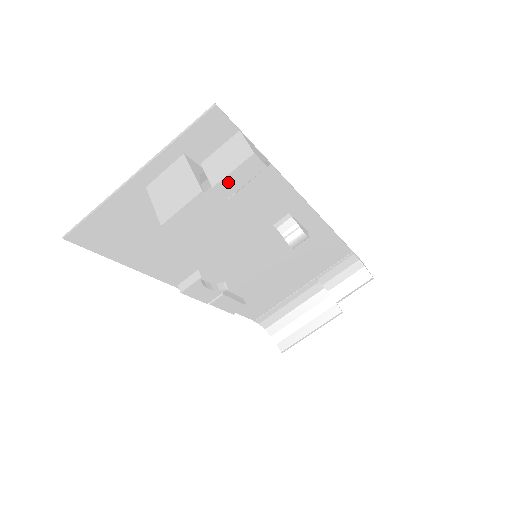
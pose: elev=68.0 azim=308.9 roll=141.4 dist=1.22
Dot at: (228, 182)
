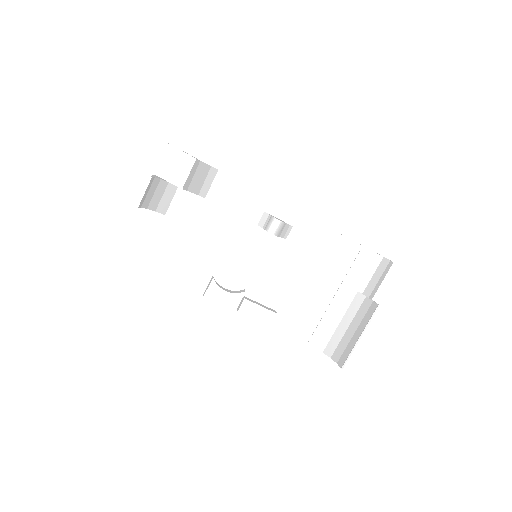
Dot at: (175, 175)
